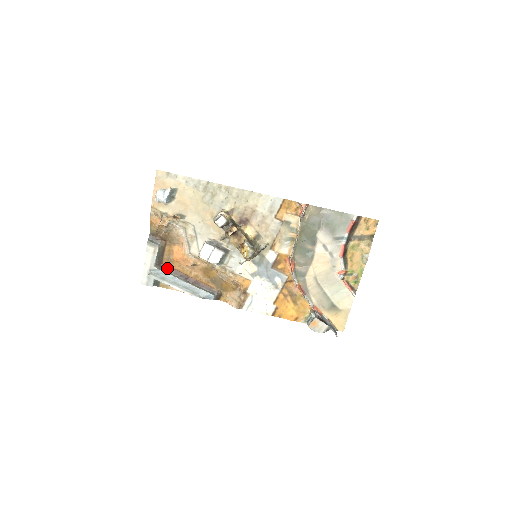
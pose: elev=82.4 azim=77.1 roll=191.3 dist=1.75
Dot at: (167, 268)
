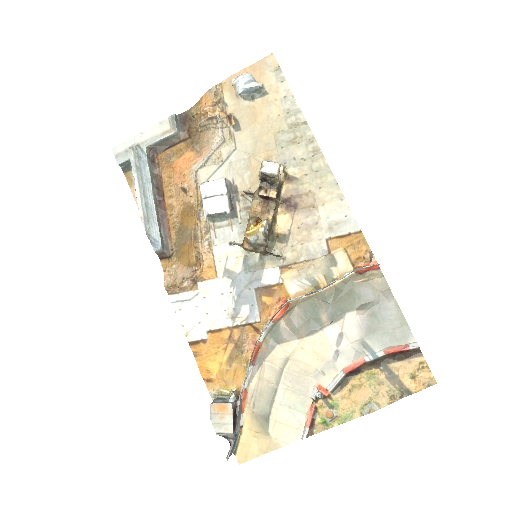
Dot at: (156, 164)
